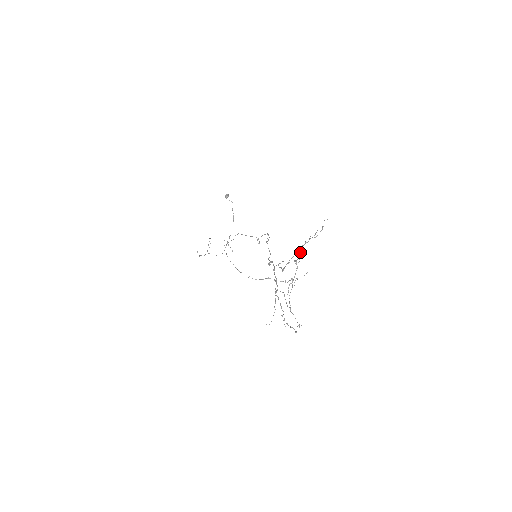
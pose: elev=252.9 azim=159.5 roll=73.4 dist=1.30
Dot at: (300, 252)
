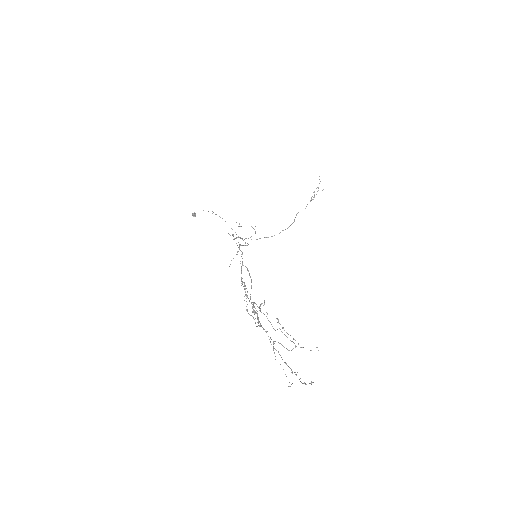
Dot at: occluded
